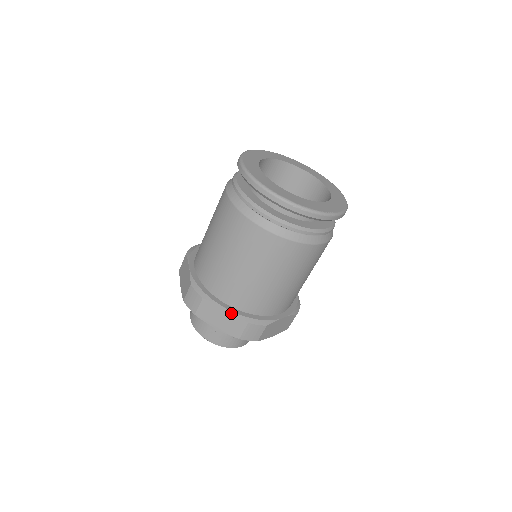
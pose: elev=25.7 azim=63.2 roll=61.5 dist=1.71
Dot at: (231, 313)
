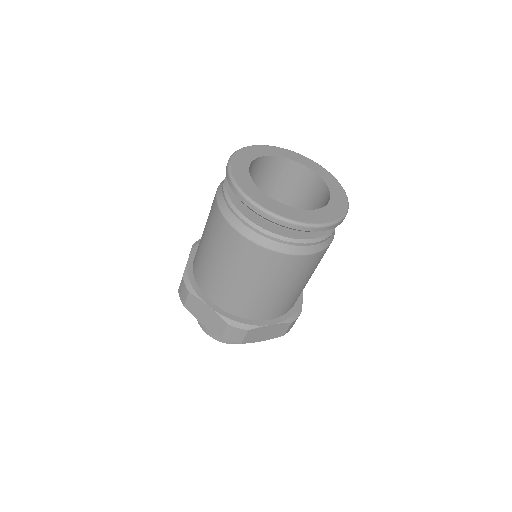
Dot at: (213, 311)
